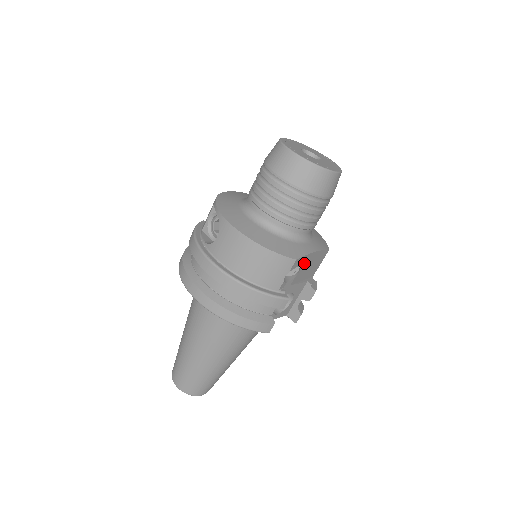
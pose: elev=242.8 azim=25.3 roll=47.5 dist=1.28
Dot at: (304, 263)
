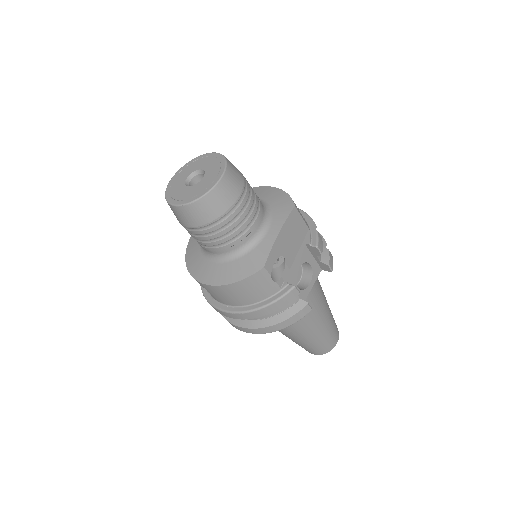
Dot at: (279, 251)
